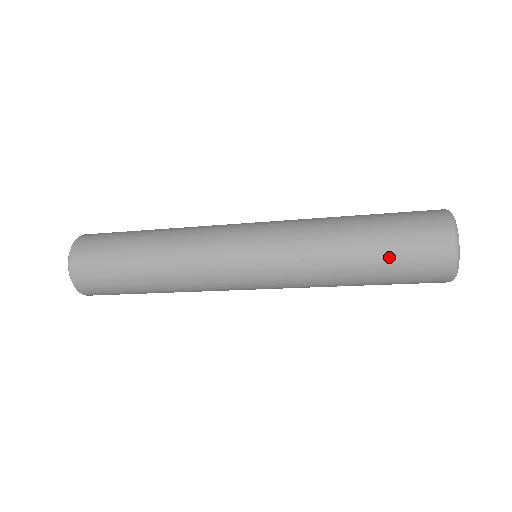
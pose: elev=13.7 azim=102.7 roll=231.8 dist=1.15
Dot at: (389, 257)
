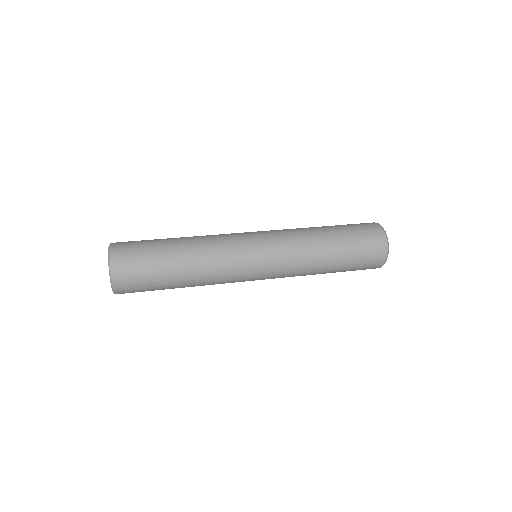
Dot at: (350, 244)
